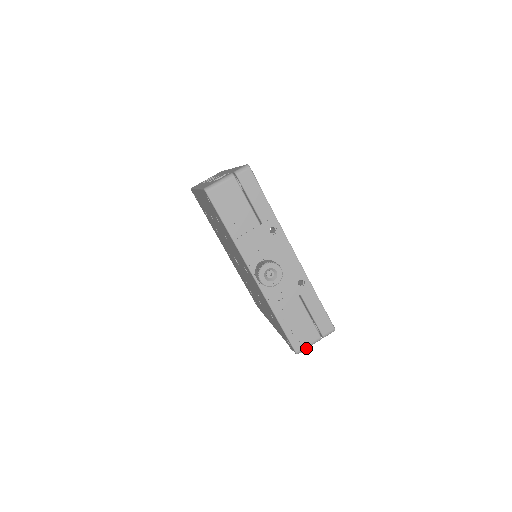
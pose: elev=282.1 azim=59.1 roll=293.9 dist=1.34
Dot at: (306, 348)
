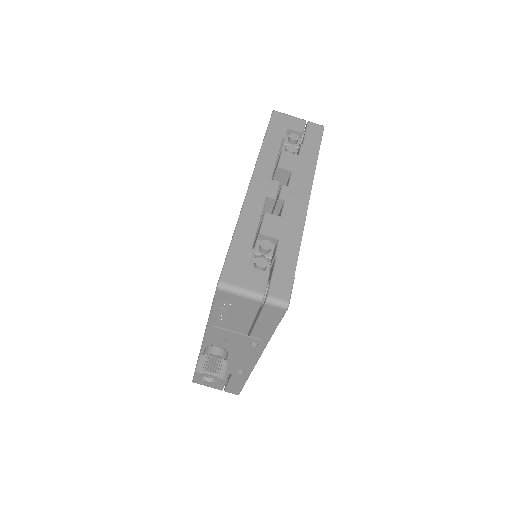
Dot at: (204, 384)
